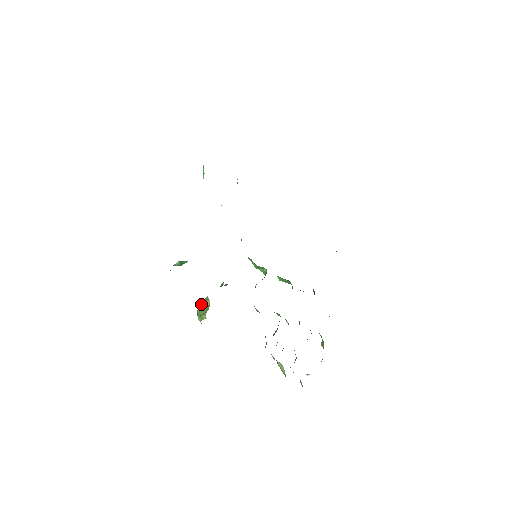
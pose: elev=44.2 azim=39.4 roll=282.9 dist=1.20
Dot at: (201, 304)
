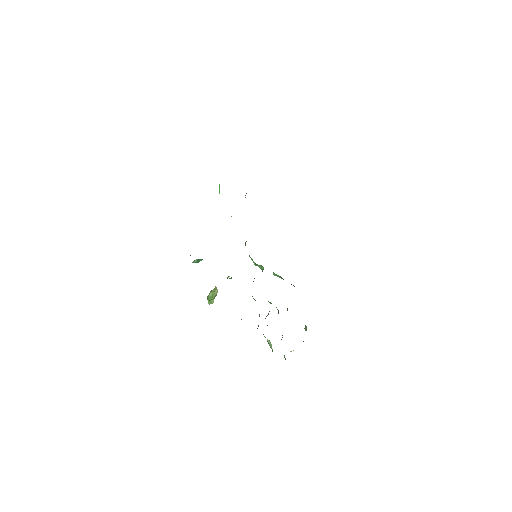
Dot at: (211, 292)
